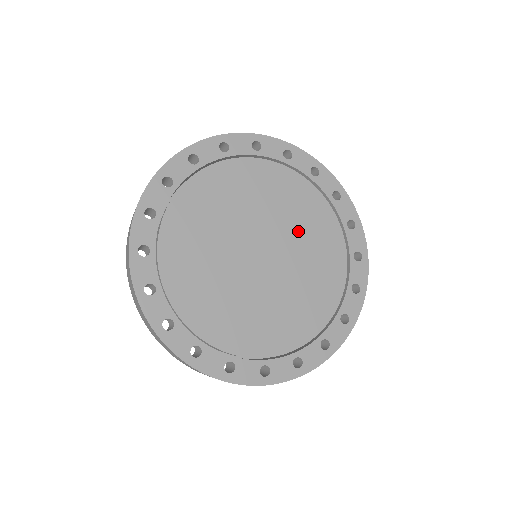
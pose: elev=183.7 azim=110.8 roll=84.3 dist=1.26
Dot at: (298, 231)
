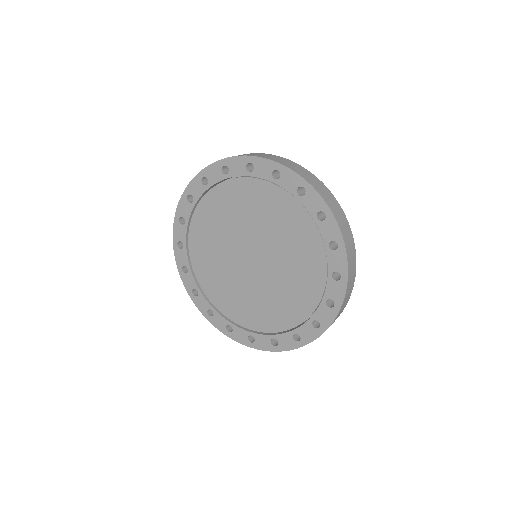
Dot at: (276, 233)
